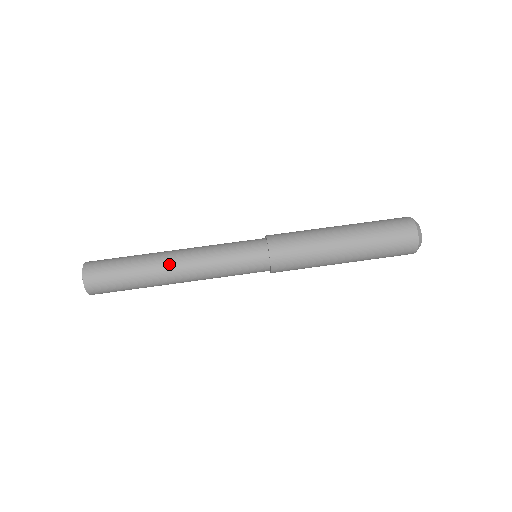
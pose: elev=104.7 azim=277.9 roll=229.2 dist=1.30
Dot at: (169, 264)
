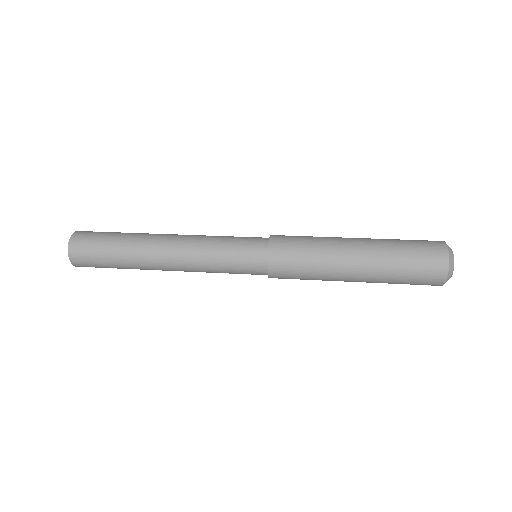
Dot at: occluded
